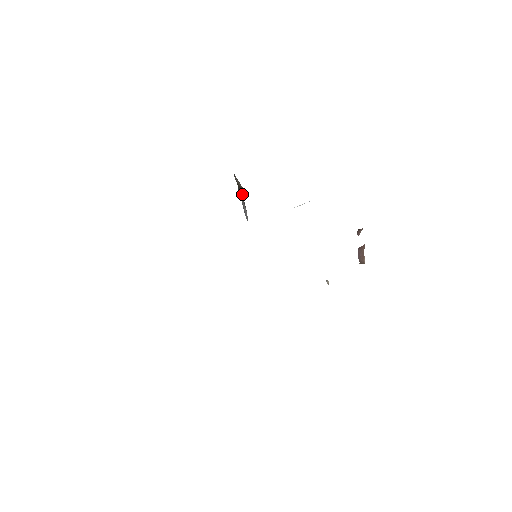
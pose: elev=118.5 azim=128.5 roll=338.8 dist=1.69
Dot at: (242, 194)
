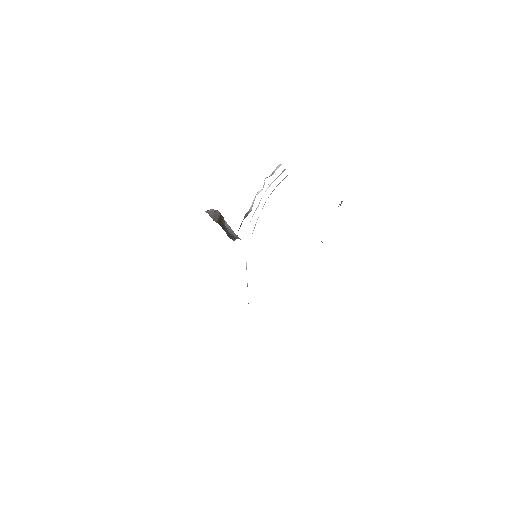
Dot at: (224, 224)
